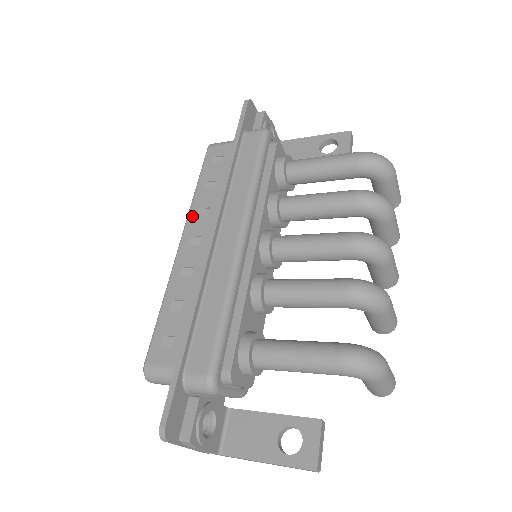
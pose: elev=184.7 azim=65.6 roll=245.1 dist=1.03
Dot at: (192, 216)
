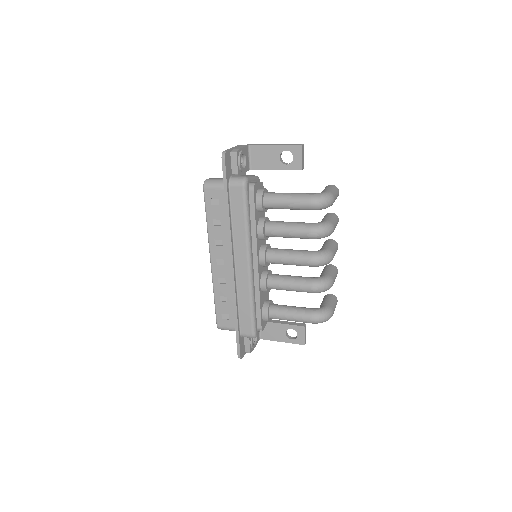
Dot at: (212, 245)
